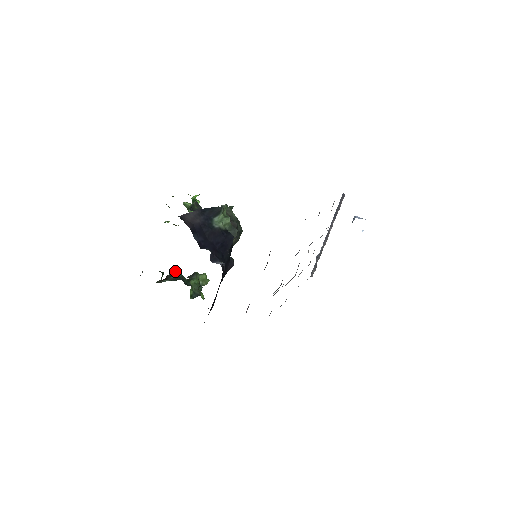
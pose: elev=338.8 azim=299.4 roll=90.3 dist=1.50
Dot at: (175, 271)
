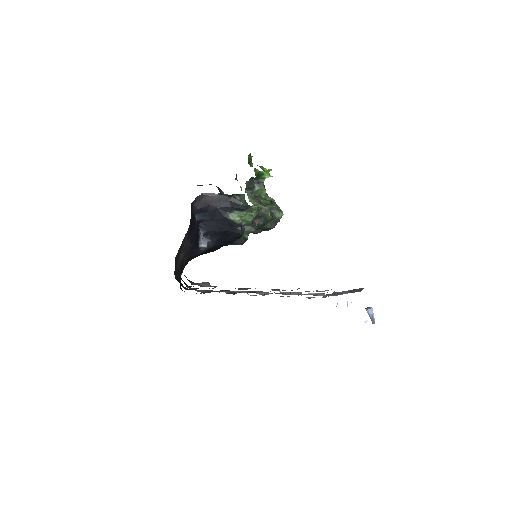
Dot at: (241, 196)
